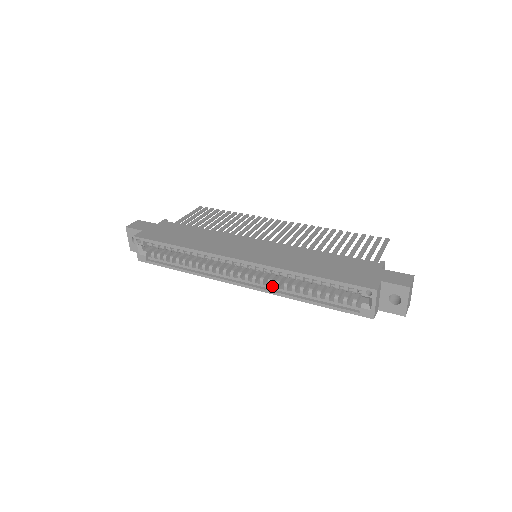
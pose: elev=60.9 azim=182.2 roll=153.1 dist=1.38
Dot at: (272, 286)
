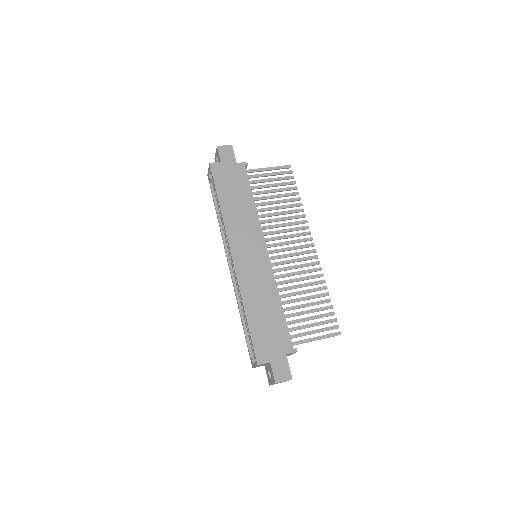
Dot at: occluded
